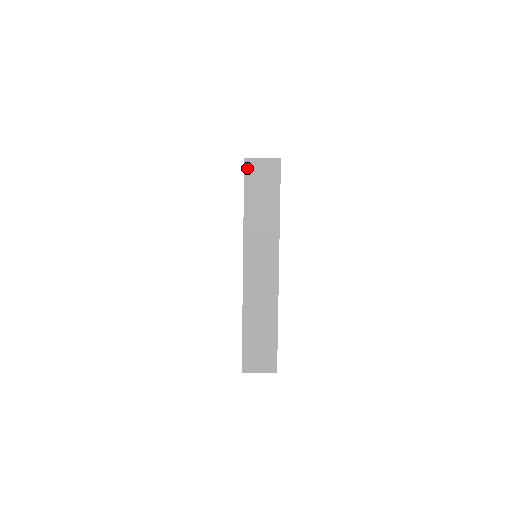
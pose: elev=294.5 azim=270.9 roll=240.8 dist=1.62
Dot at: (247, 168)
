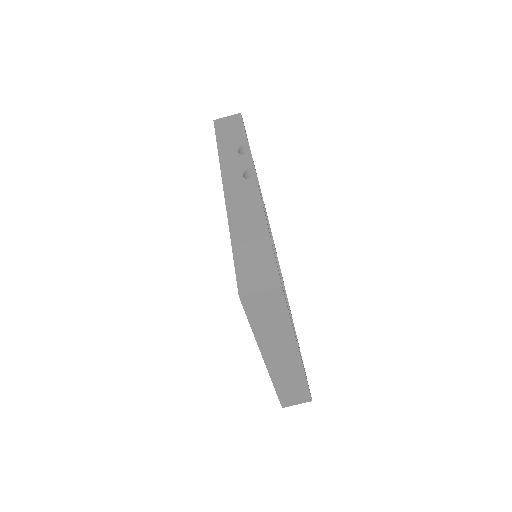
Dot at: (245, 303)
